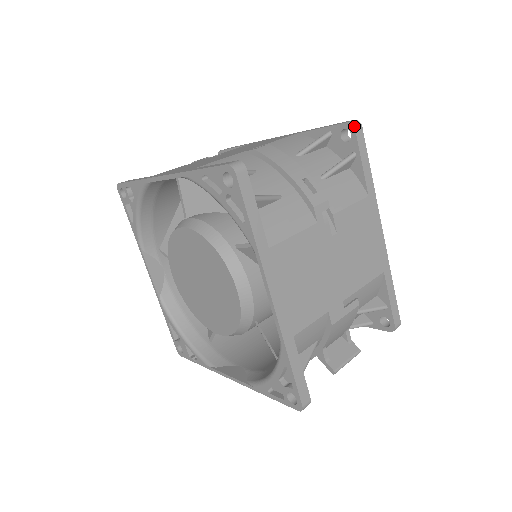
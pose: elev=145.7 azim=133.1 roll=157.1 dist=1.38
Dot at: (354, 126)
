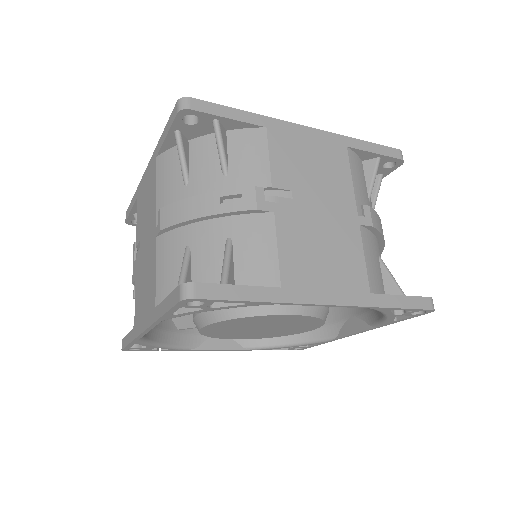
Dot at: occluded
